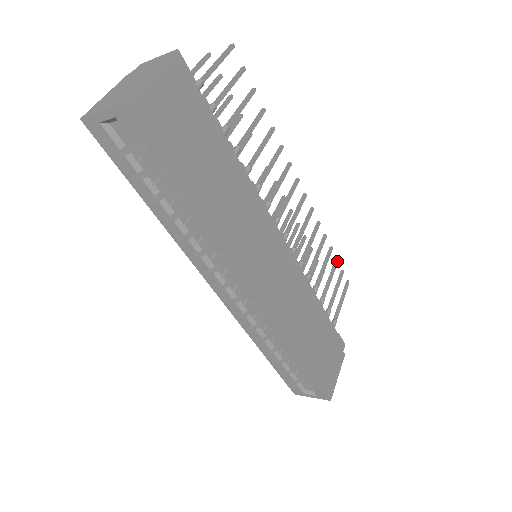
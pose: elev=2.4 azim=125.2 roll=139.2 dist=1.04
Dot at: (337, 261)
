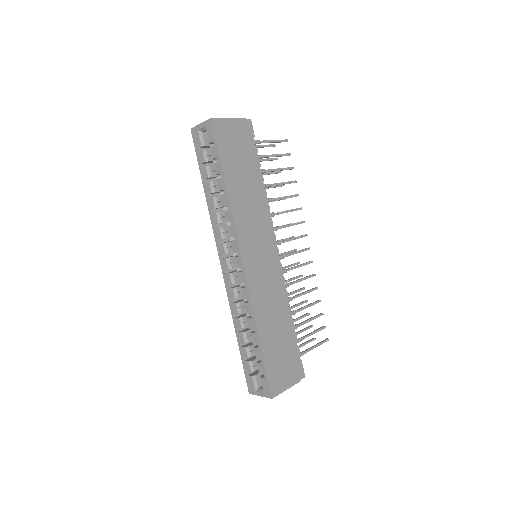
Dot at: (322, 314)
